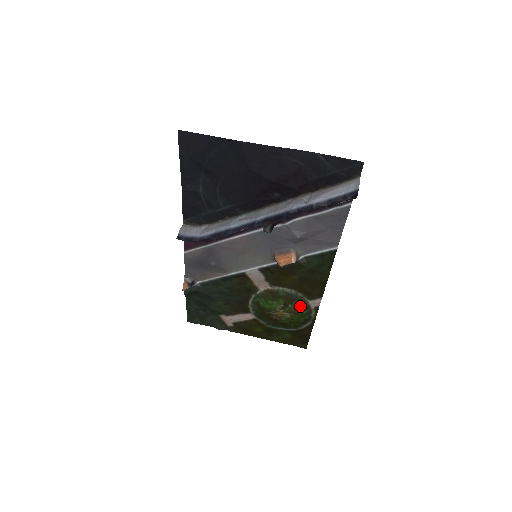
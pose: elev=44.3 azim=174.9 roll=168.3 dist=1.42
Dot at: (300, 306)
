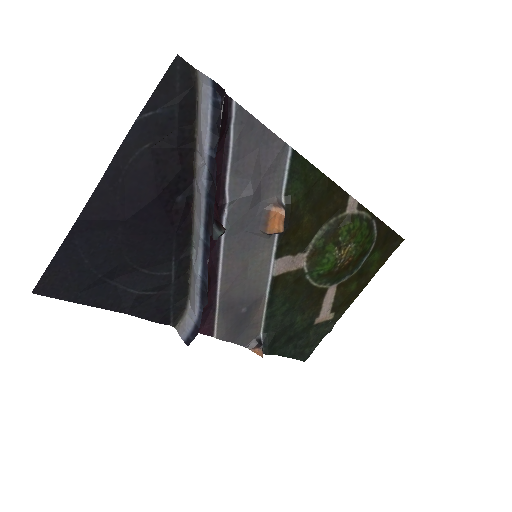
Dot at: (347, 227)
